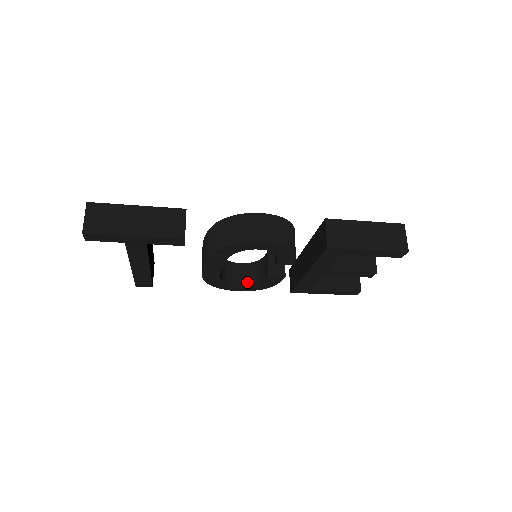
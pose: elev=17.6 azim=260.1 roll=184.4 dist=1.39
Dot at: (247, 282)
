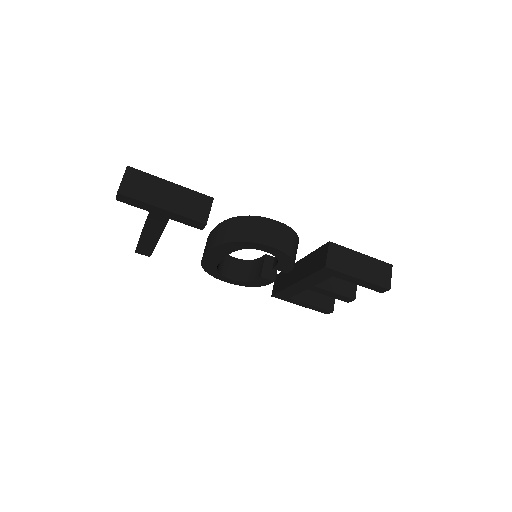
Dot at: (237, 276)
